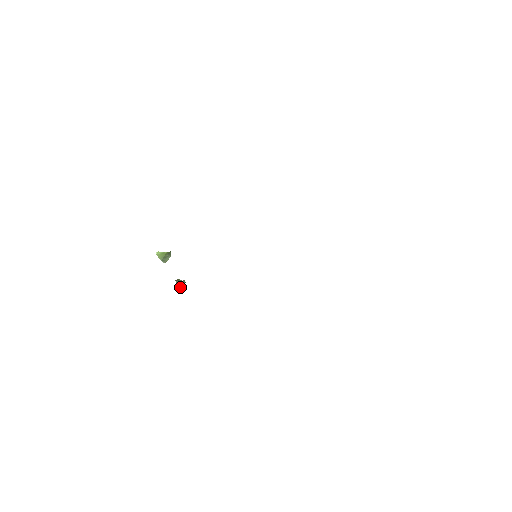
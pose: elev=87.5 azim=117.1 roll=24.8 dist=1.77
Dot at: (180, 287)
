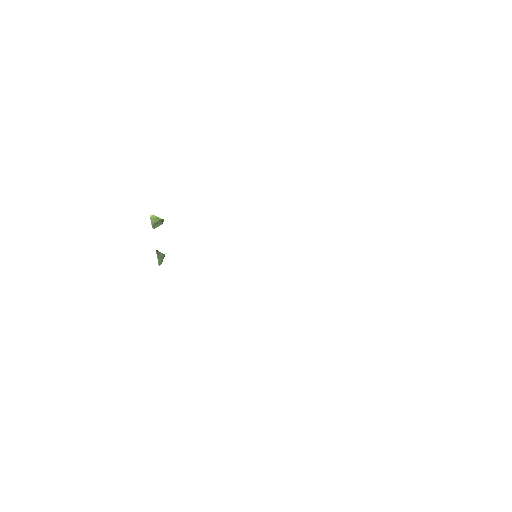
Dot at: (158, 259)
